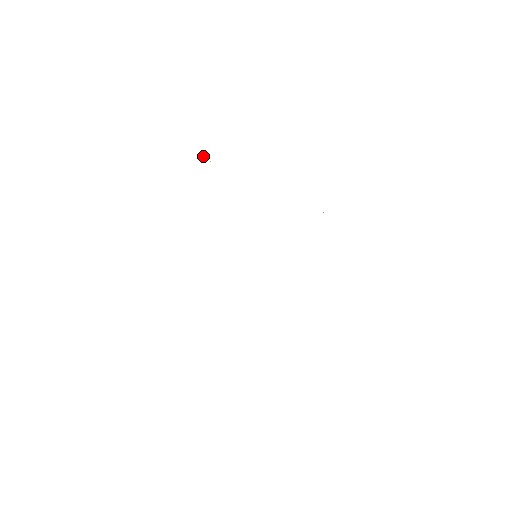
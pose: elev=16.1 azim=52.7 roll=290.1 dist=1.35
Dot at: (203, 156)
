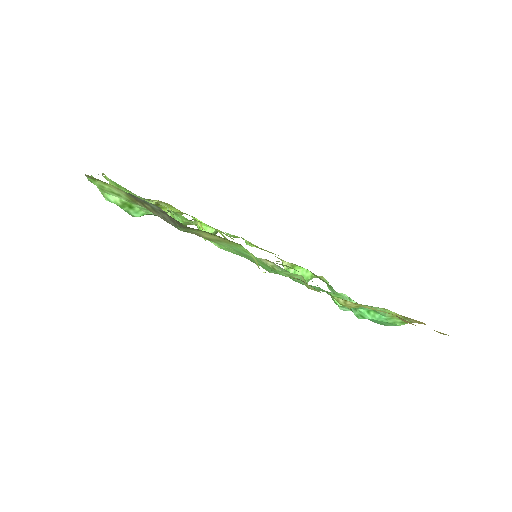
Dot at: occluded
